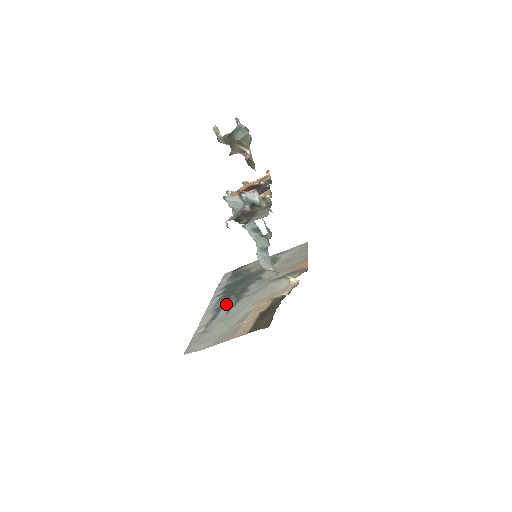
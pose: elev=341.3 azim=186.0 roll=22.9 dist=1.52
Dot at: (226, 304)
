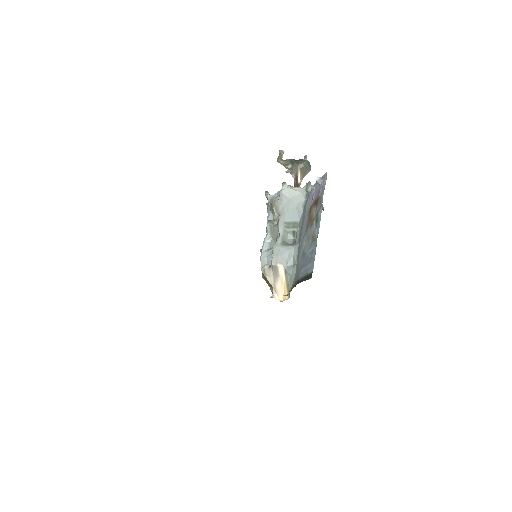
Dot at: occluded
